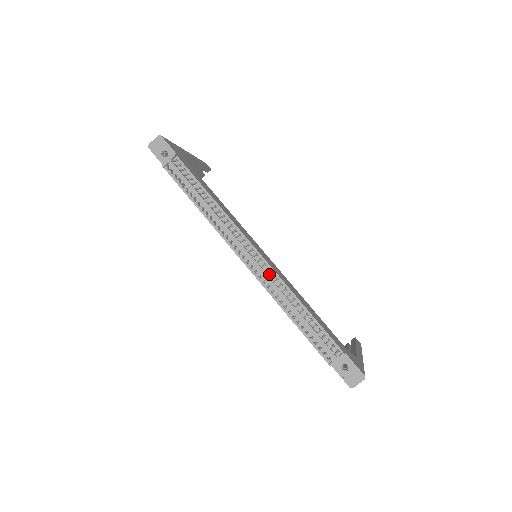
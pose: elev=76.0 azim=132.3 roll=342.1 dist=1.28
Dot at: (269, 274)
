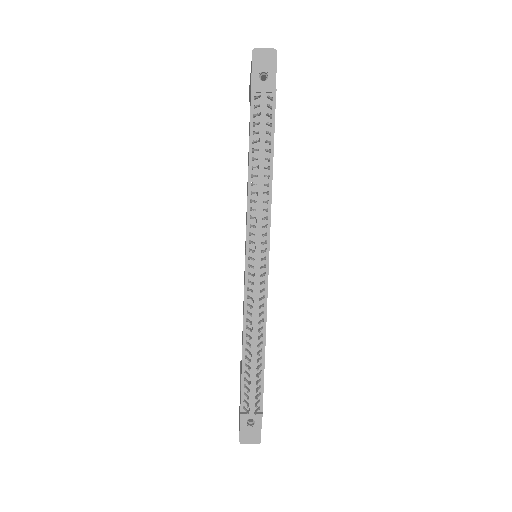
Dot at: (260, 294)
